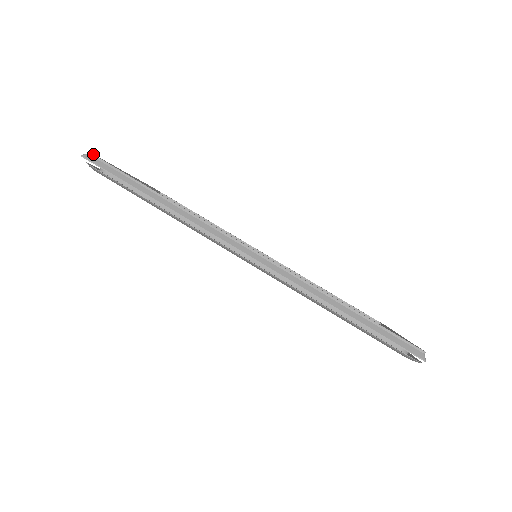
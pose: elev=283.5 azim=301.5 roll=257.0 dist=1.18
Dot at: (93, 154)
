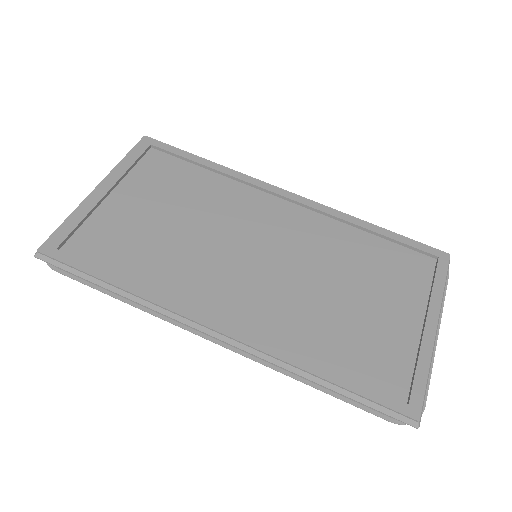
Dot at: (42, 251)
